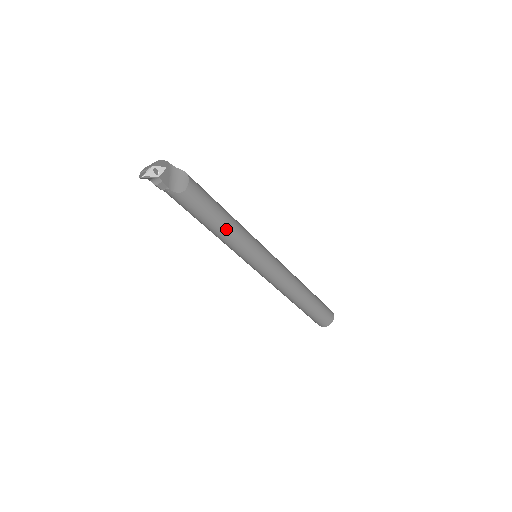
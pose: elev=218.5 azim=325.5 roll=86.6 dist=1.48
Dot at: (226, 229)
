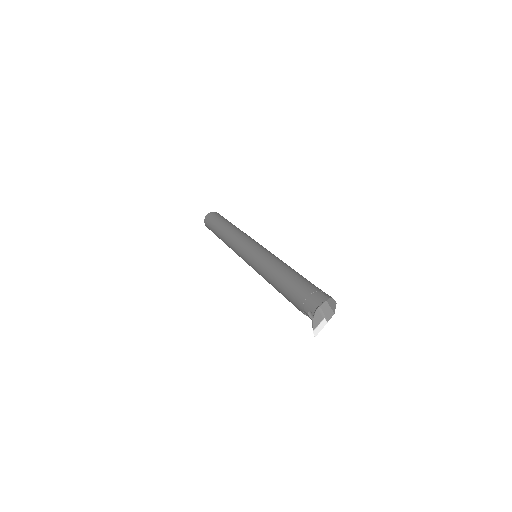
Dot at: occluded
